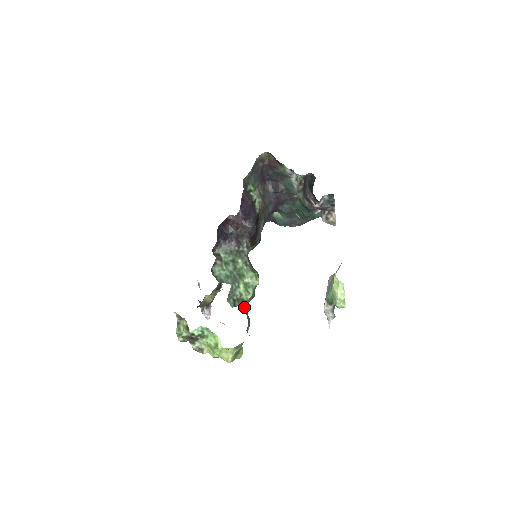
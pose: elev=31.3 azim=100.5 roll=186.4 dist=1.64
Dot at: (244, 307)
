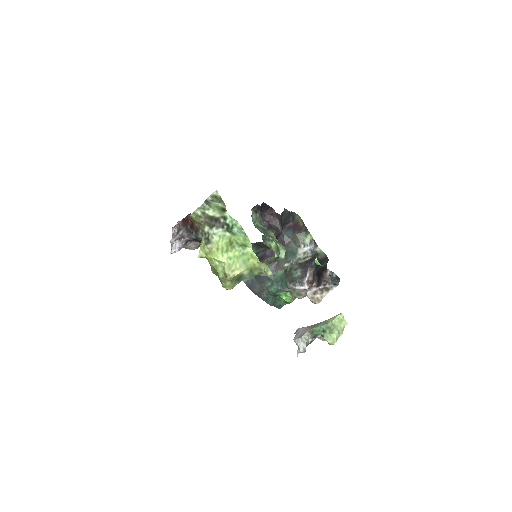
Dot at: occluded
